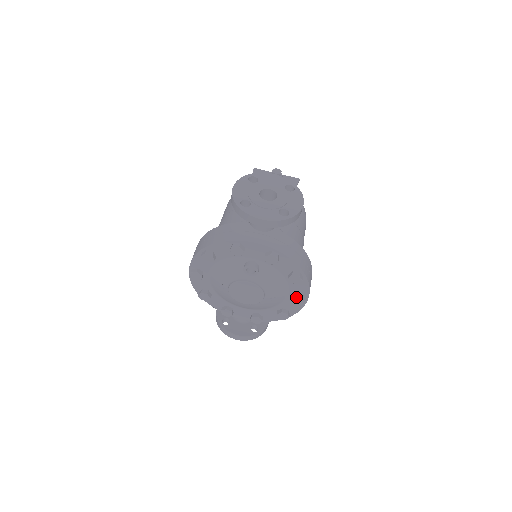
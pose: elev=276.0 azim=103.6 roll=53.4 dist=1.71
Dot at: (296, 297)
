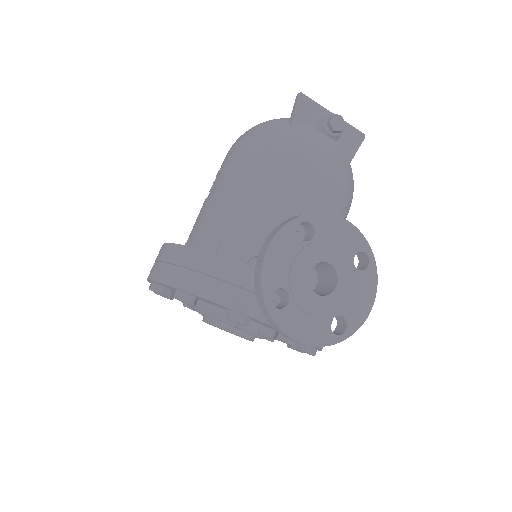
Dot at: (295, 349)
